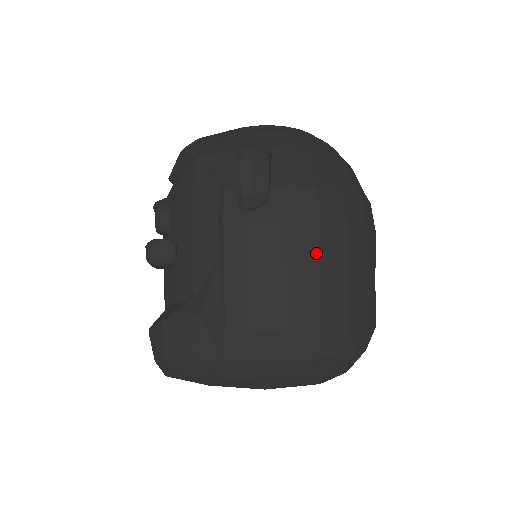
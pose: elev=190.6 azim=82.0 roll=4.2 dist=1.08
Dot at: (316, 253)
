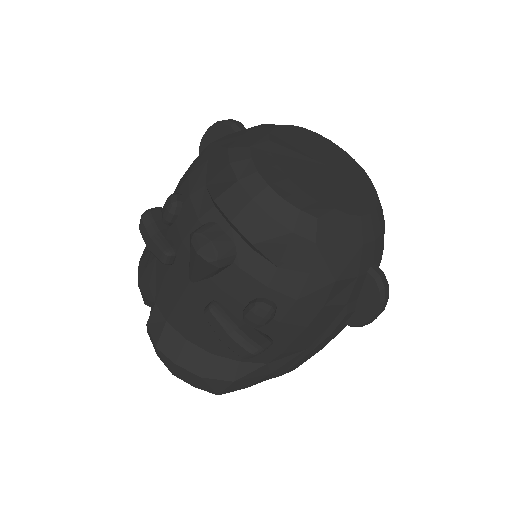
Dot at: occluded
